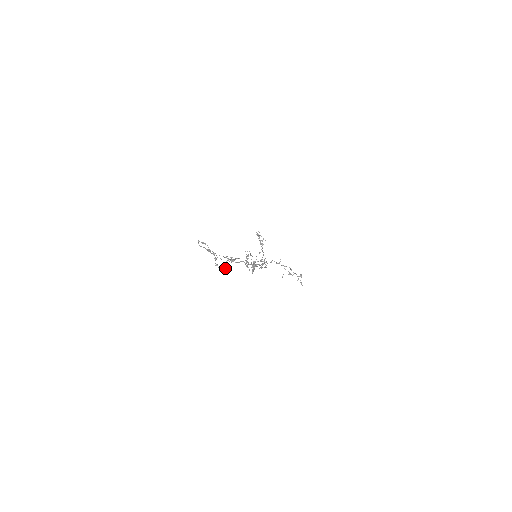
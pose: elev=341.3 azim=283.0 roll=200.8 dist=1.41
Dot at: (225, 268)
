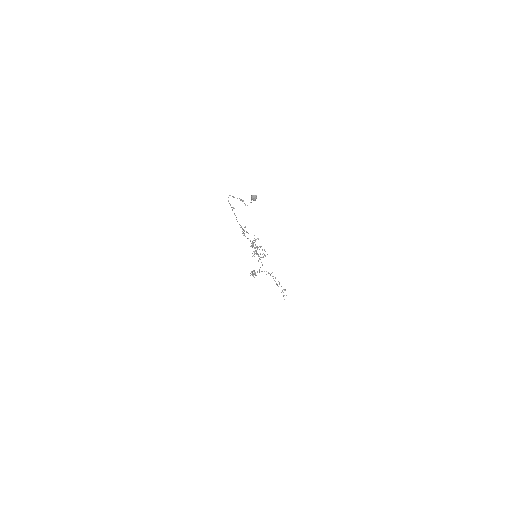
Dot at: (253, 195)
